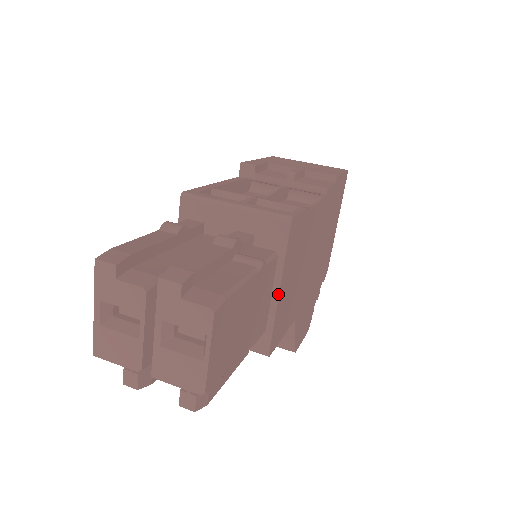
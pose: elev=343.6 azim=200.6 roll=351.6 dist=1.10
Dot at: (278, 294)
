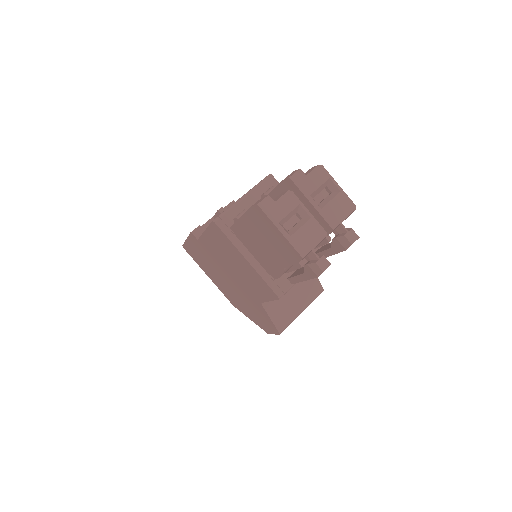
Dot at: occluded
